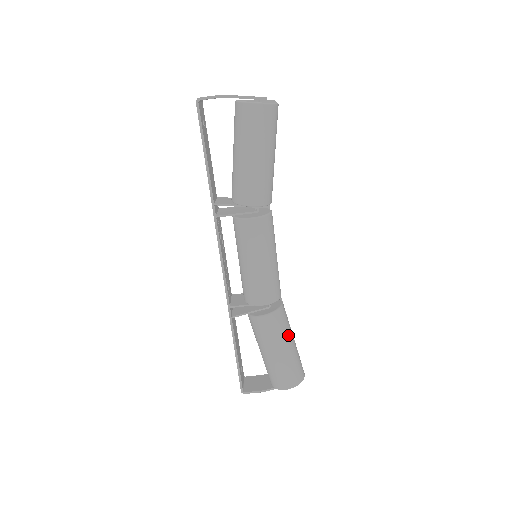
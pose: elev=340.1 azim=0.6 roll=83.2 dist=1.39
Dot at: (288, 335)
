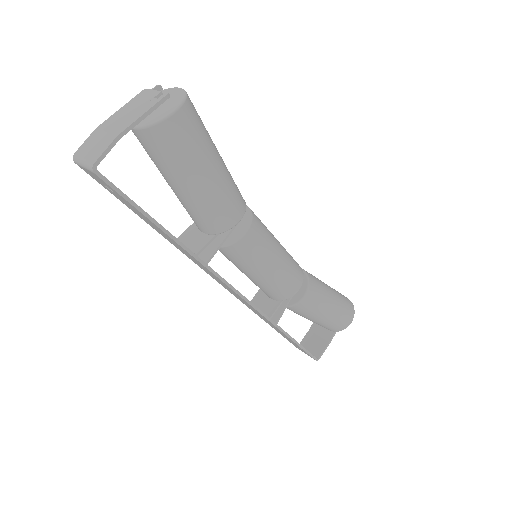
Dot at: (325, 287)
